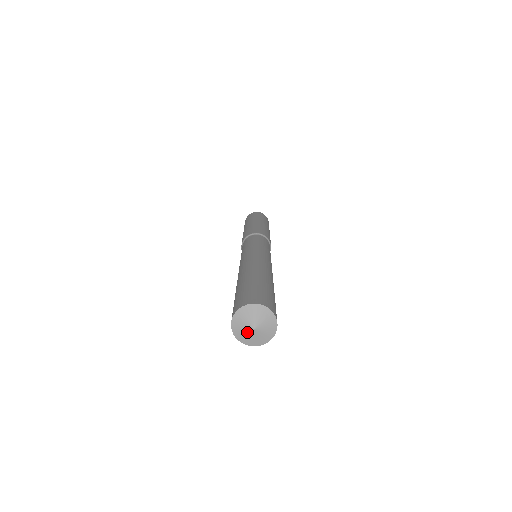
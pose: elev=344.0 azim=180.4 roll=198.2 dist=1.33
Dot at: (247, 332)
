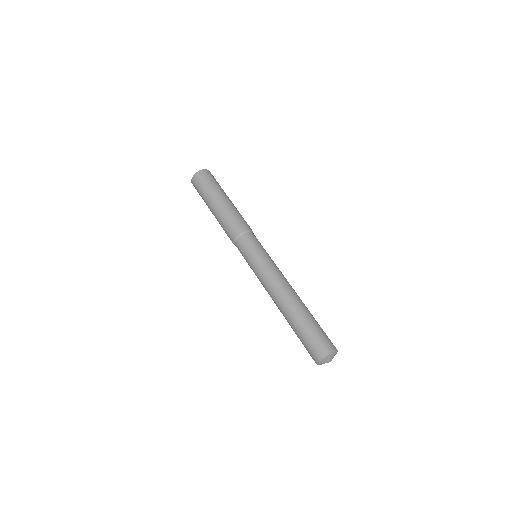
Dot at: occluded
